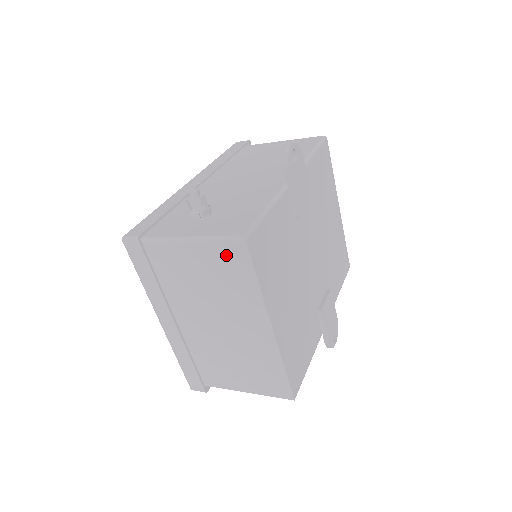
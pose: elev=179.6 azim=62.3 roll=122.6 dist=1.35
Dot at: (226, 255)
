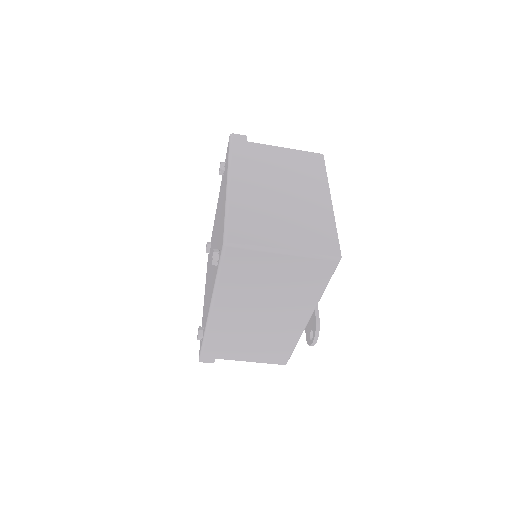
Dot at: (308, 158)
